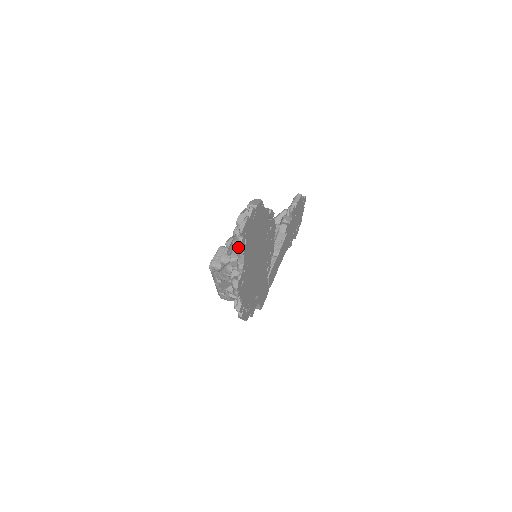
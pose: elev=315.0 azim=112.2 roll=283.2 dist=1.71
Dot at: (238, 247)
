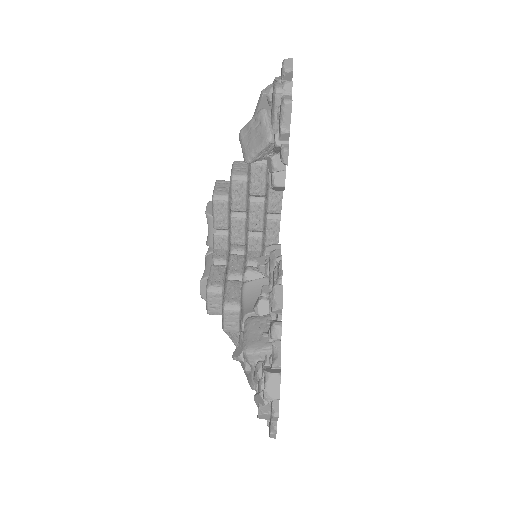
Dot at: occluded
